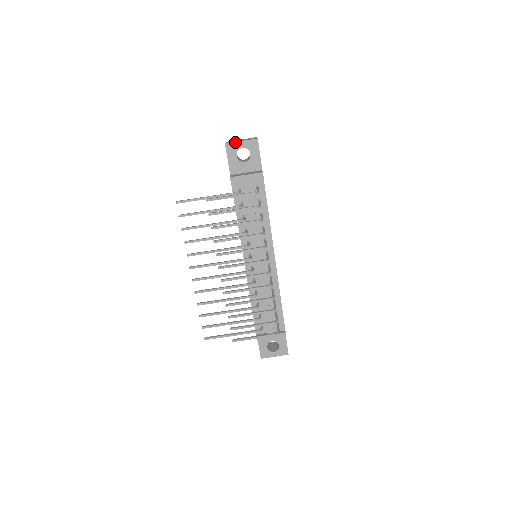
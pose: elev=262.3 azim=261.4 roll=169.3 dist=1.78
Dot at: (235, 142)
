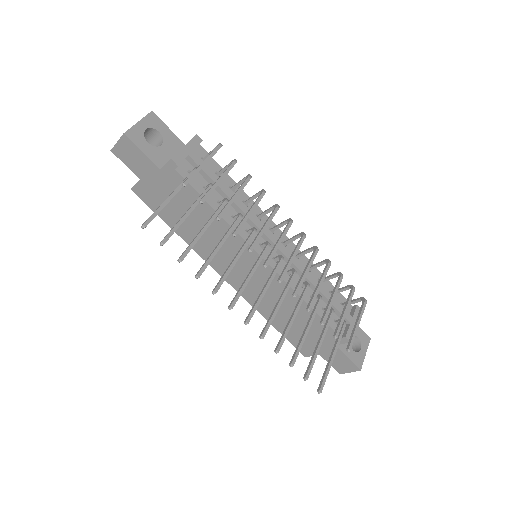
Dot at: (133, 126)
